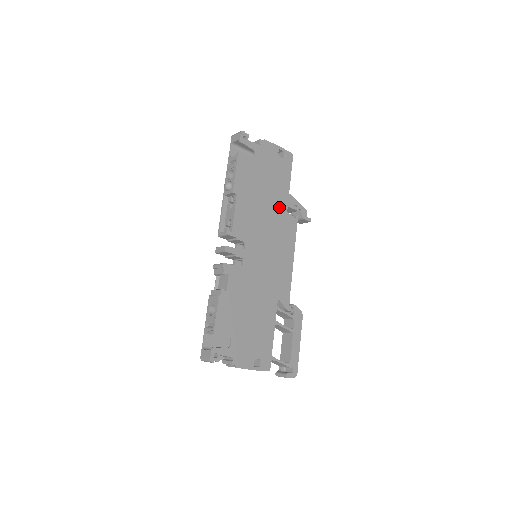
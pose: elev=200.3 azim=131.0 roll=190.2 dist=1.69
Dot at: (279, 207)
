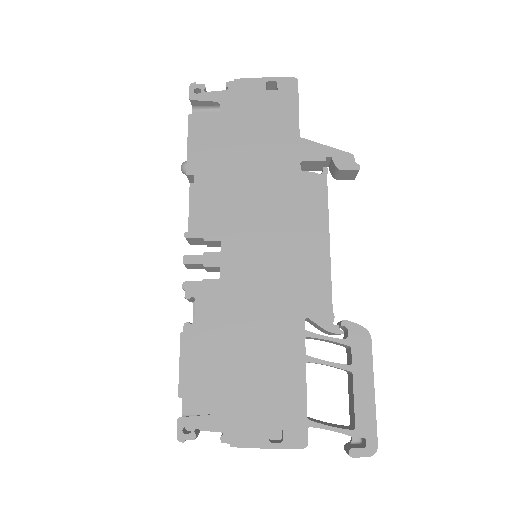
Dot at: (282, 168)
